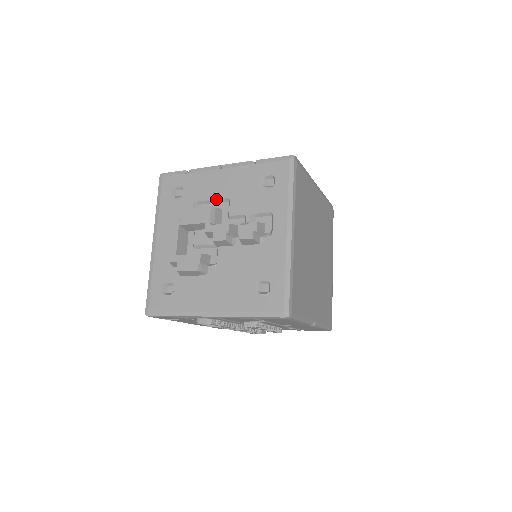
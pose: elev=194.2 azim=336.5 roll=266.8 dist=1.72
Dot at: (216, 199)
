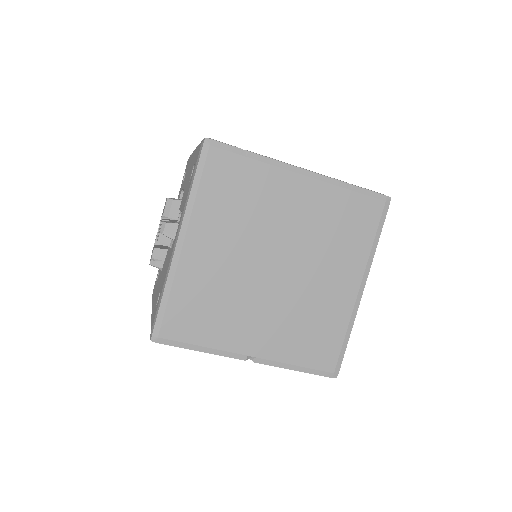
Dot at: occluded
